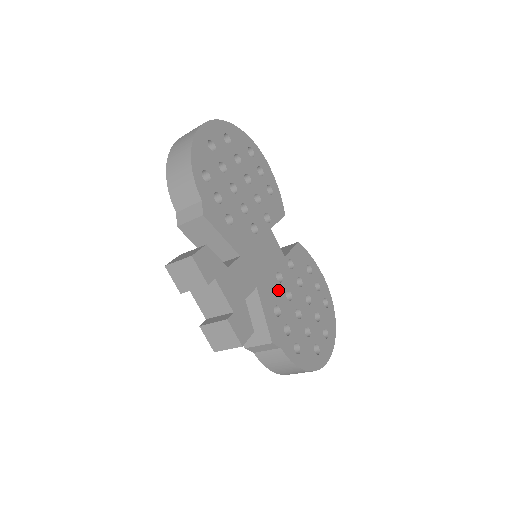
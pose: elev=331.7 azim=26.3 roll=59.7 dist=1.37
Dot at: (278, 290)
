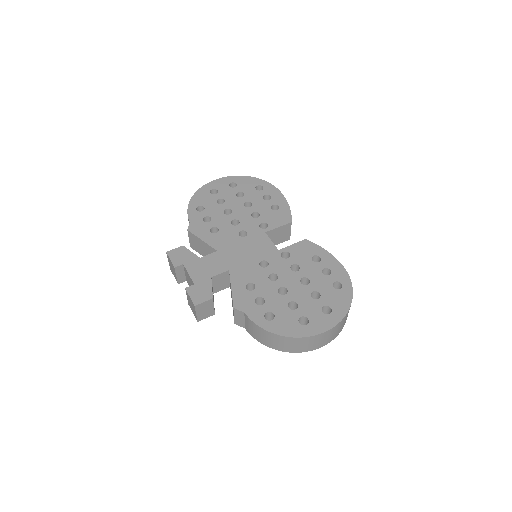
Dot at: (258, 273)
